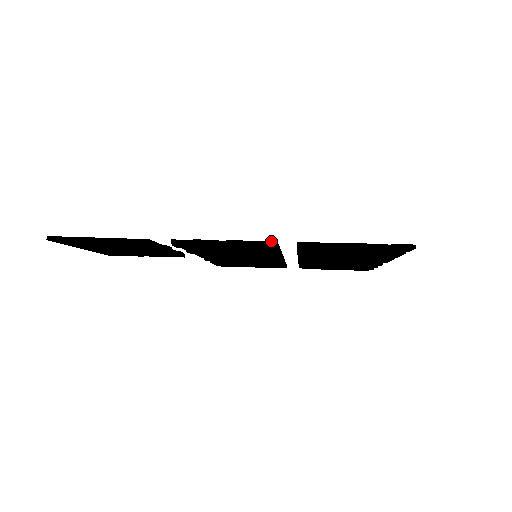
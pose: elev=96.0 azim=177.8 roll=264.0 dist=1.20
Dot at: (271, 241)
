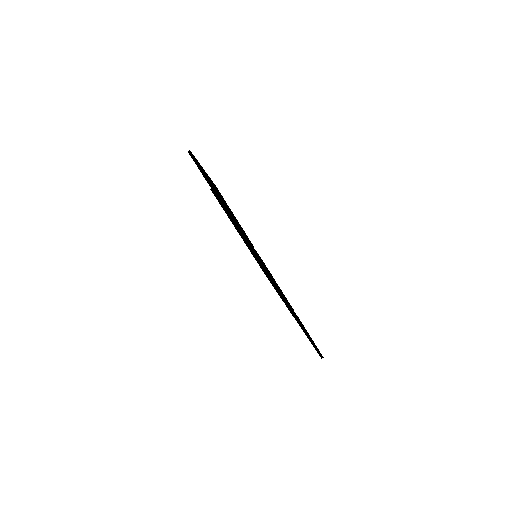
Dot at: occluded
